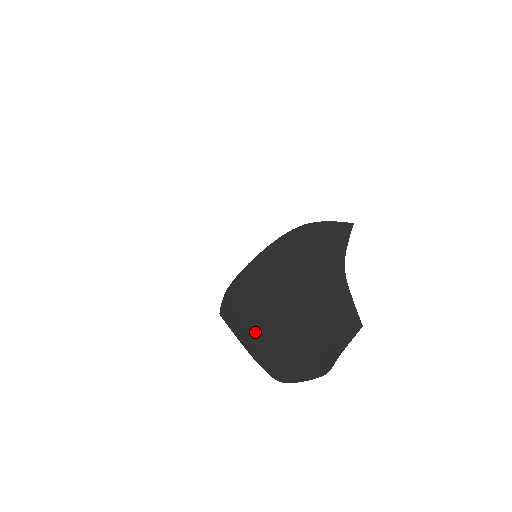
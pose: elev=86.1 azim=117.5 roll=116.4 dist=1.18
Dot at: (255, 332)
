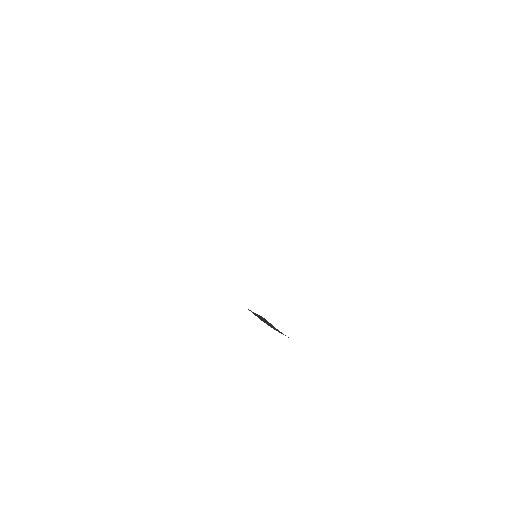
Dot at: occluded
